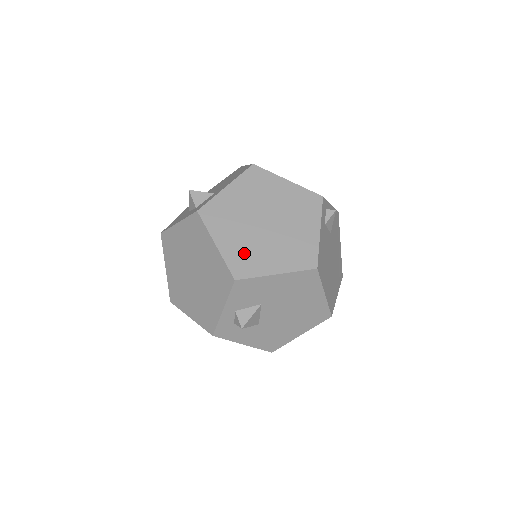
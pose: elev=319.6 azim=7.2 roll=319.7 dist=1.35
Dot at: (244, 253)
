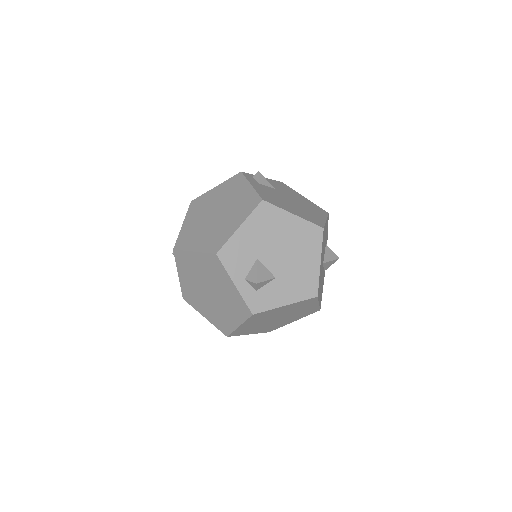
Dot at: (213, 238)
